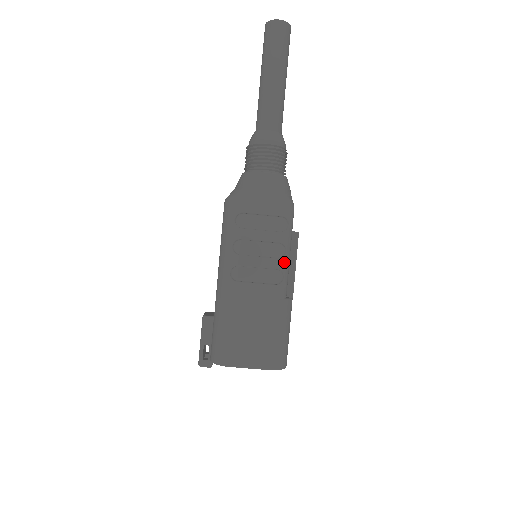
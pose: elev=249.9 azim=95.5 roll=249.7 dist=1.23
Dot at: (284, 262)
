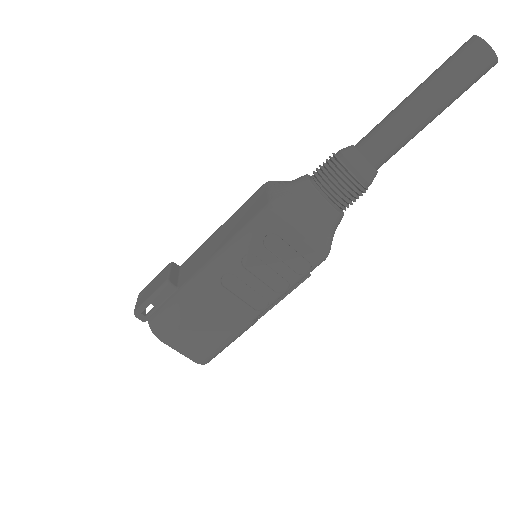
Dot at: (277, 297)
